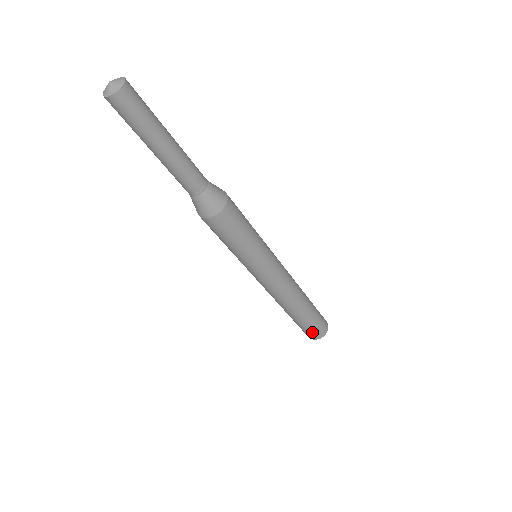
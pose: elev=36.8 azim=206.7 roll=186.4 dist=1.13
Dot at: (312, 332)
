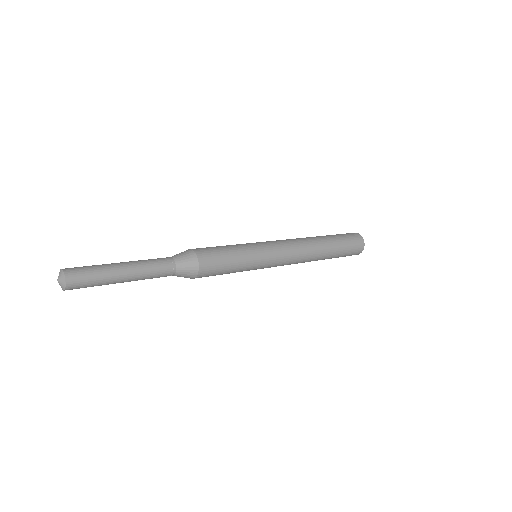
Dot at: occluded
